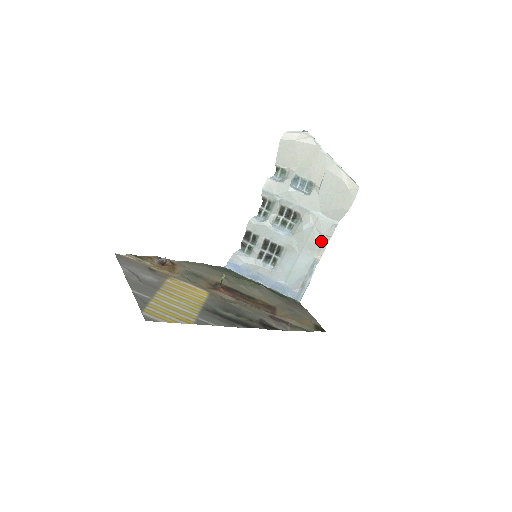
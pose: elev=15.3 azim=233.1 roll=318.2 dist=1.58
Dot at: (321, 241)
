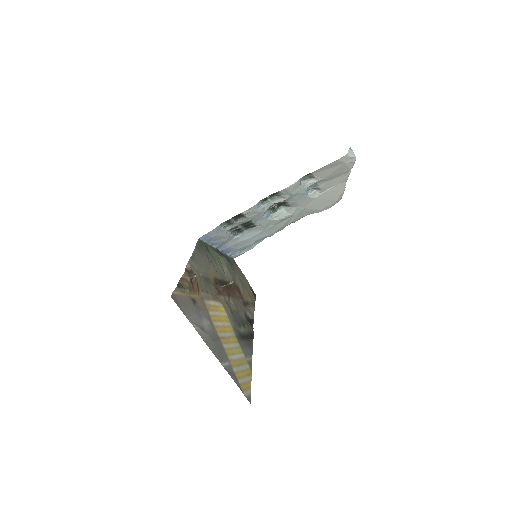
Dot at: (286, 225)
